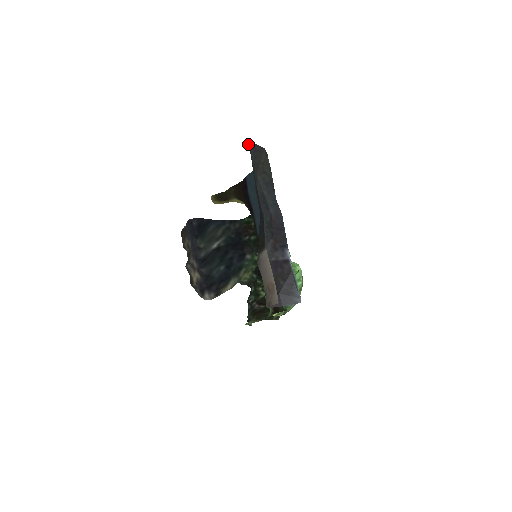
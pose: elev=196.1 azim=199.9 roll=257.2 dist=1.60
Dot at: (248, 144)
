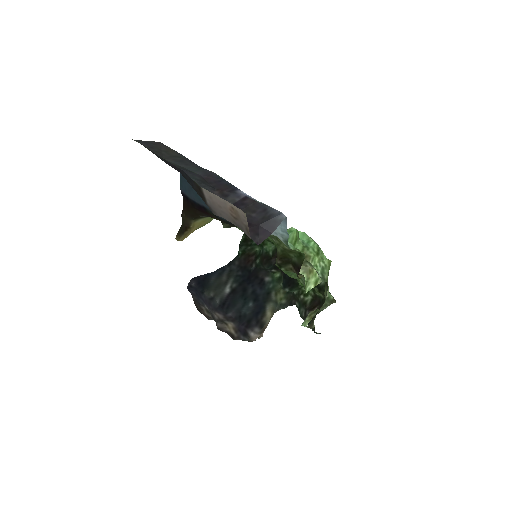
Dot at: occluded
